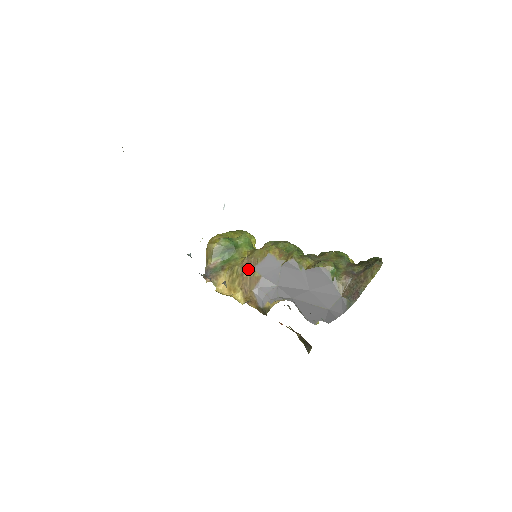
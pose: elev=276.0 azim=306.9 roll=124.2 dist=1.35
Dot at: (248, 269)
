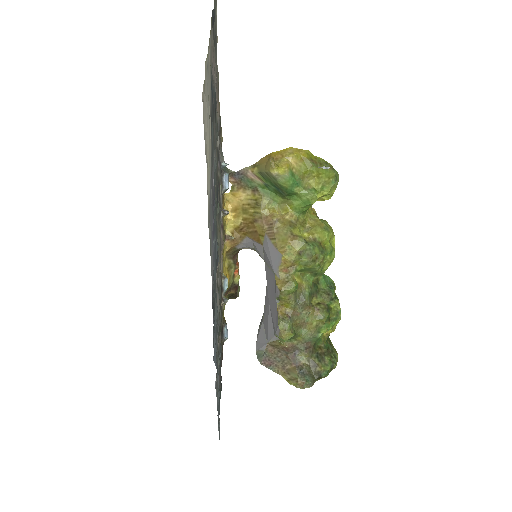
Dot at: (263, 227)
